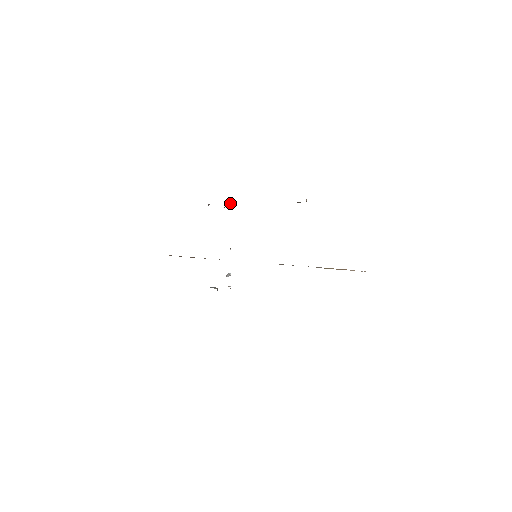
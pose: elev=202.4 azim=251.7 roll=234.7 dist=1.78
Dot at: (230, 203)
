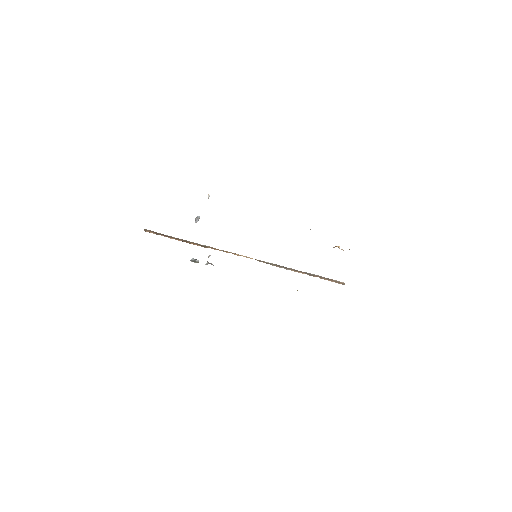
Dot at: occluded
